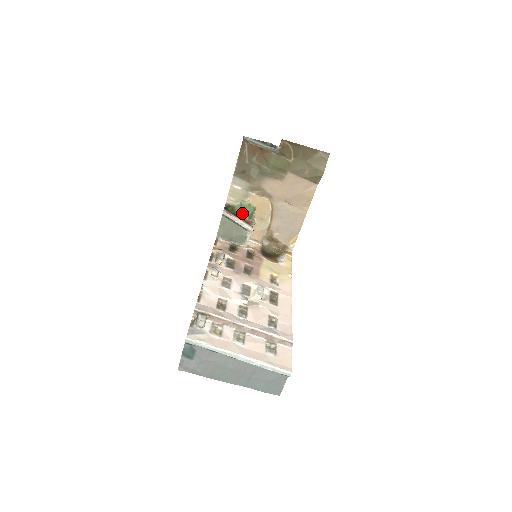
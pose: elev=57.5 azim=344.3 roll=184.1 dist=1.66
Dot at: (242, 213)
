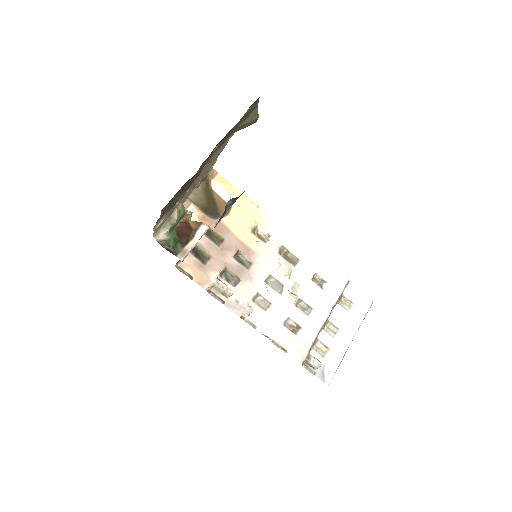
Dot at: (176, 225)
